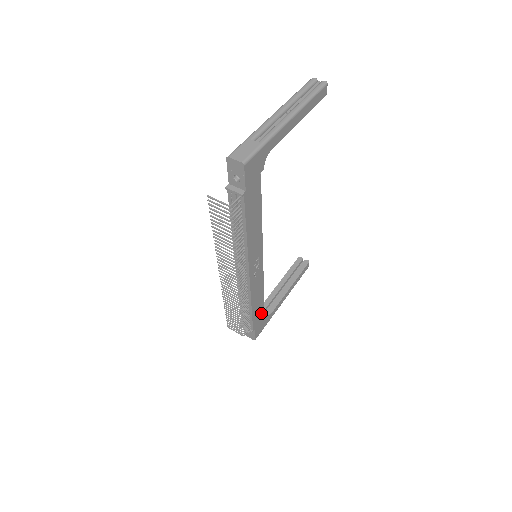
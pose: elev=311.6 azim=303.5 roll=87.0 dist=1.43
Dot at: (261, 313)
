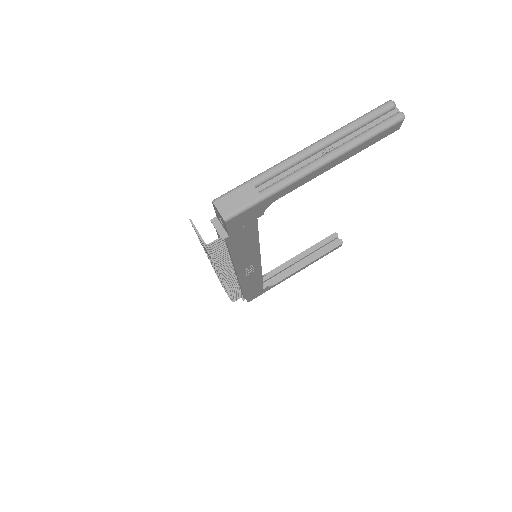
Dot at: (258, 288)
